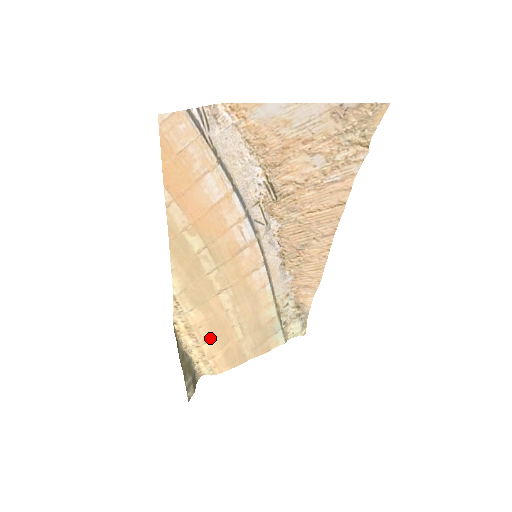
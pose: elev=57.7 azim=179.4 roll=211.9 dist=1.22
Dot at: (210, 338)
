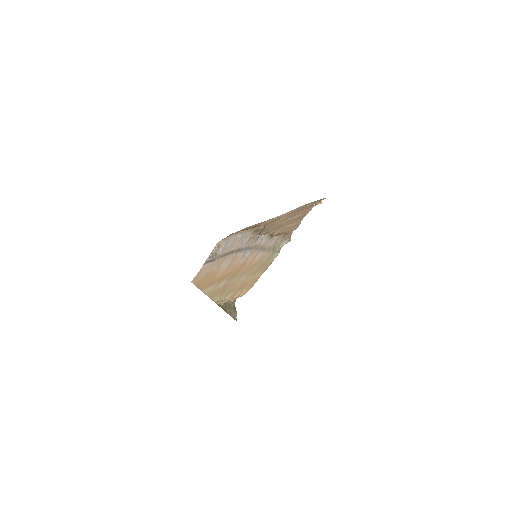
Dot at: (238, 292)
